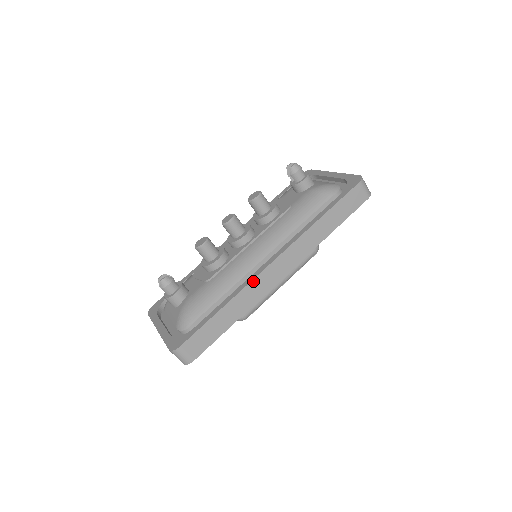
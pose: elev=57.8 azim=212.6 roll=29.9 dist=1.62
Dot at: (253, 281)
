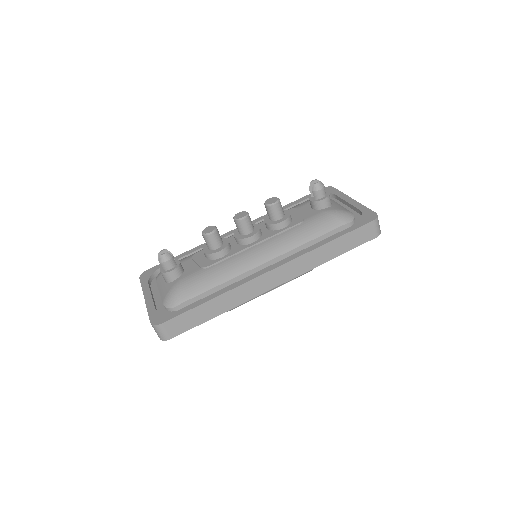
Dot at: (246, 283)
